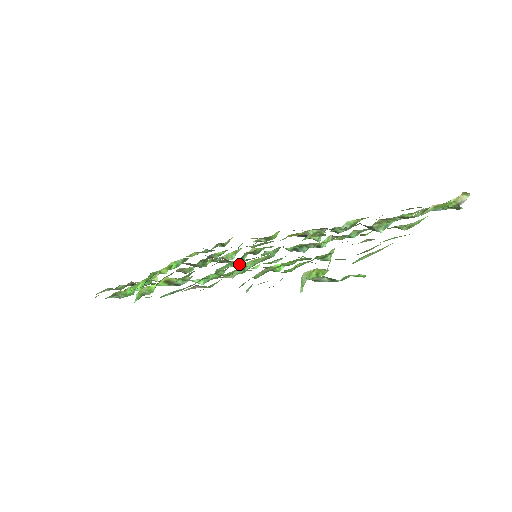
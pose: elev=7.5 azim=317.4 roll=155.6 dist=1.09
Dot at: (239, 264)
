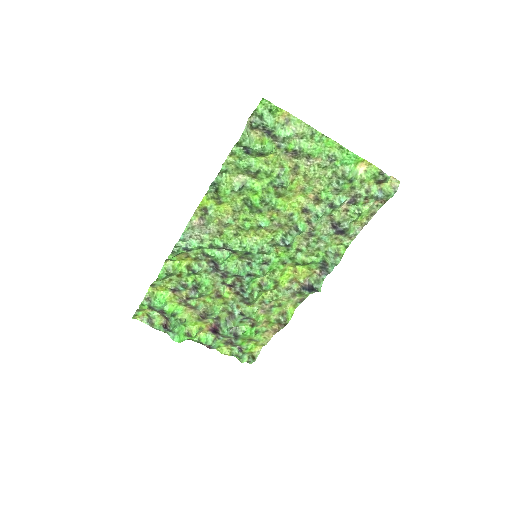
Dot at: (244, 271)
